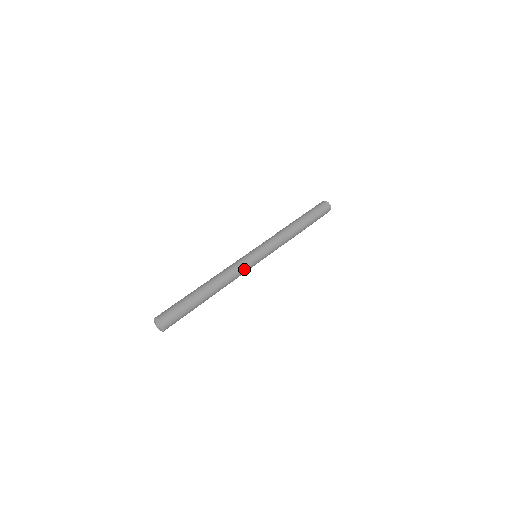
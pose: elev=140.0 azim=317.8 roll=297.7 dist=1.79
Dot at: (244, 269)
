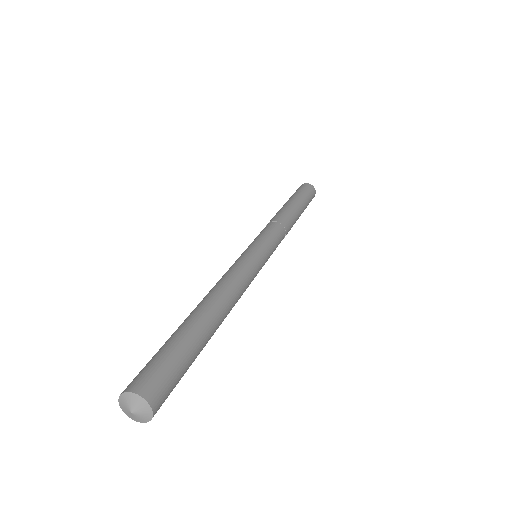
Dot at: (249, 270)
